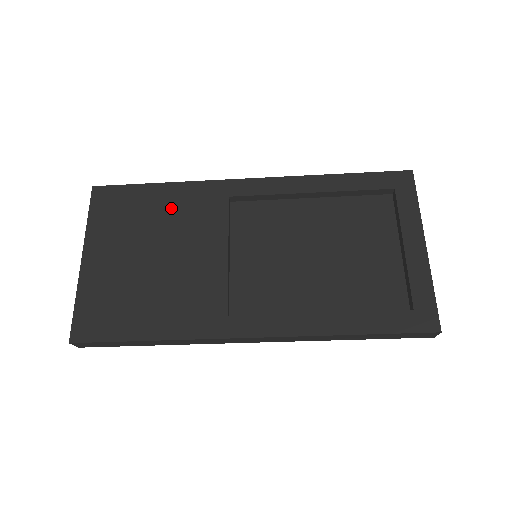
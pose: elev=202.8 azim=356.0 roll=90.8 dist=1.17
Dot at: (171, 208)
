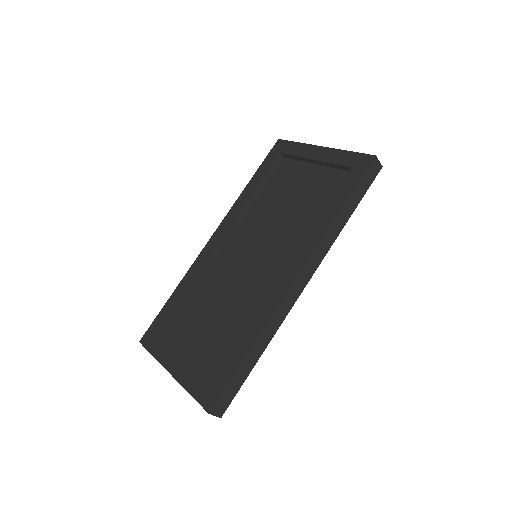
Dot at: (189, 295)
